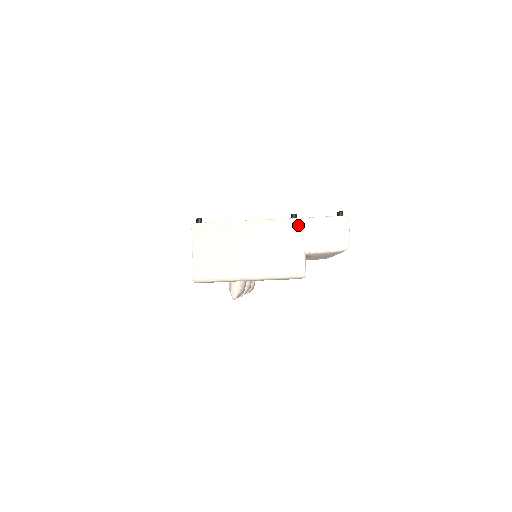
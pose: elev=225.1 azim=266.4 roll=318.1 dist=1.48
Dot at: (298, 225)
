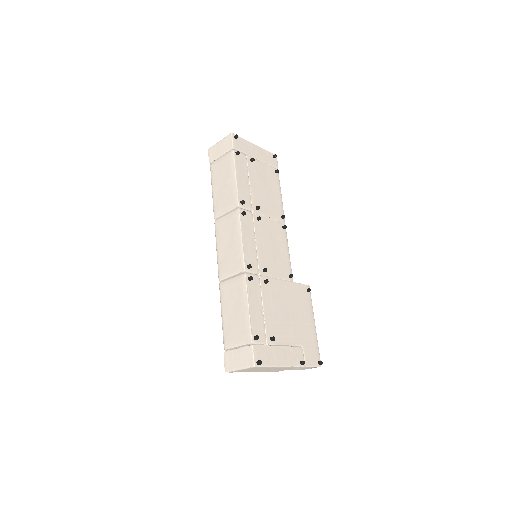
Dot at: occluded
